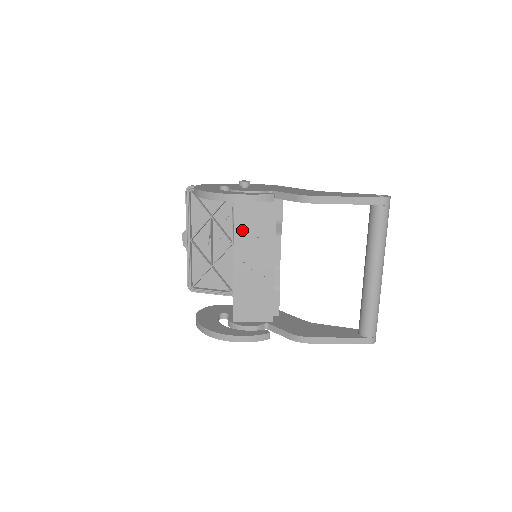
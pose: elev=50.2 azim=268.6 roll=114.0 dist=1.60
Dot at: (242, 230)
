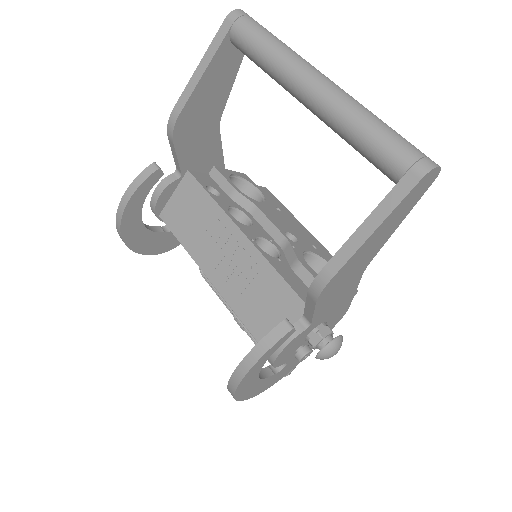
Dot at: (188, 237)
